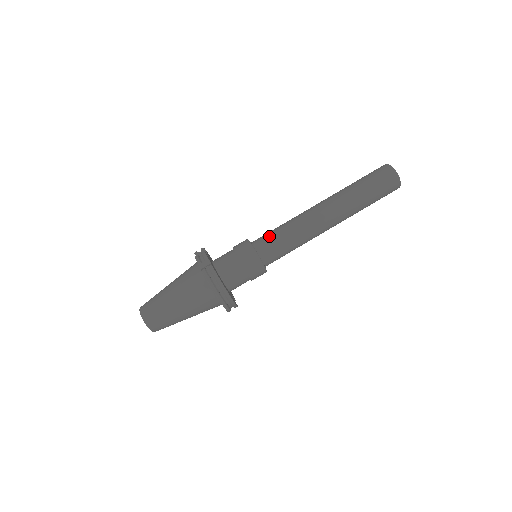
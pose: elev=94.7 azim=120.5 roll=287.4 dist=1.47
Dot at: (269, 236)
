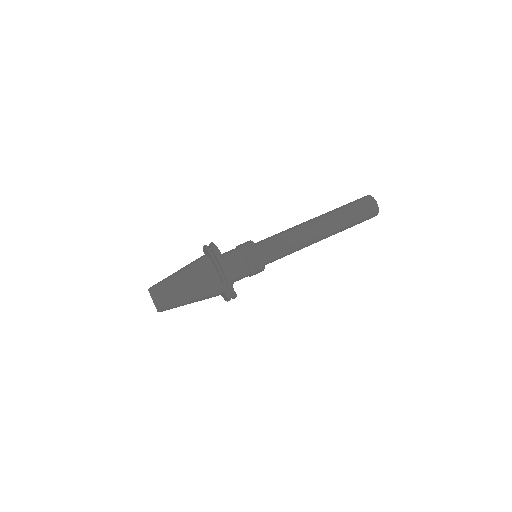
Dot at: occluded
